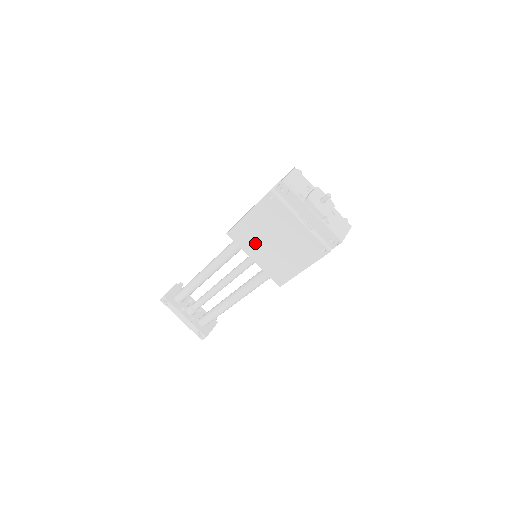
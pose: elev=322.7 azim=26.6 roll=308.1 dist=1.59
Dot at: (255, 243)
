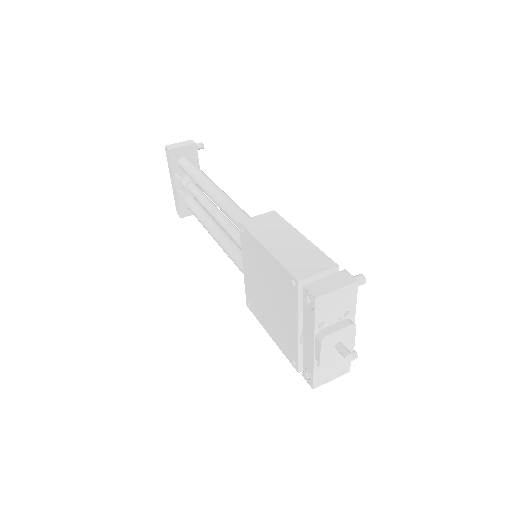
Dot at: (254, 266)
